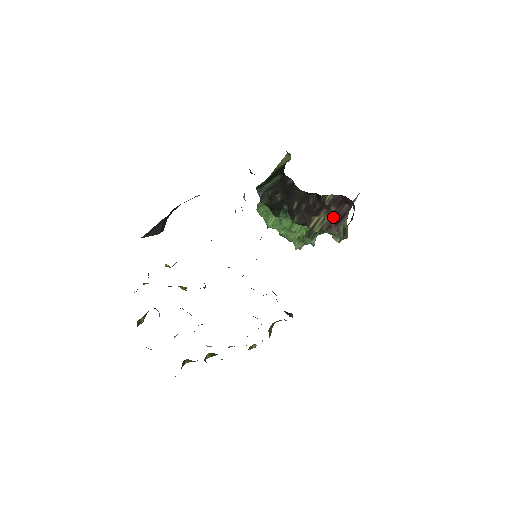
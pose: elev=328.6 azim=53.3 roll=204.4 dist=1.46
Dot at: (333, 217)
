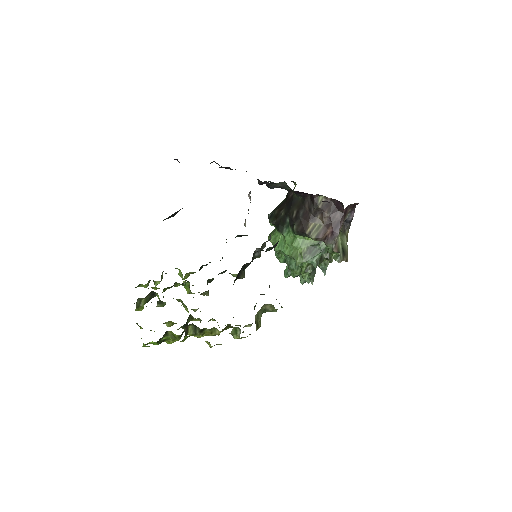
Dot at: (328, 225)
